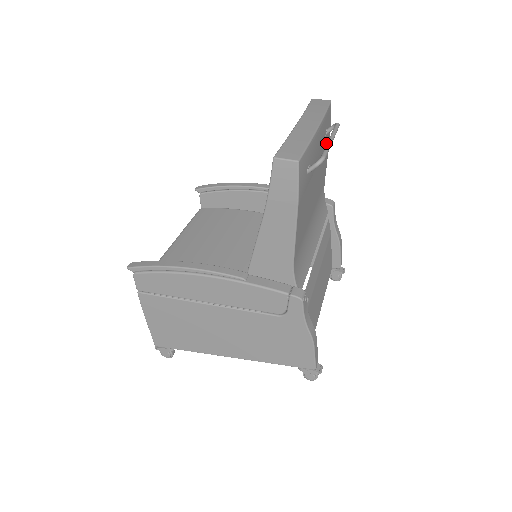
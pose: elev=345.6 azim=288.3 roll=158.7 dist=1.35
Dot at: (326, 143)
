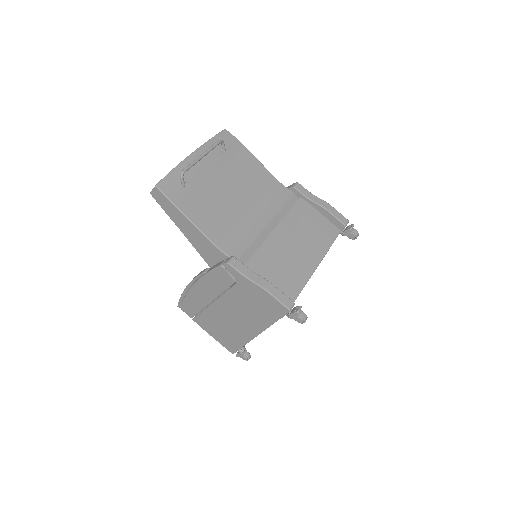
Dot at: (236, 155)
